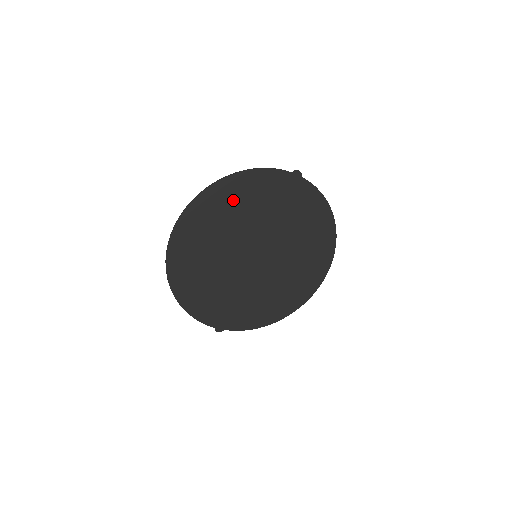
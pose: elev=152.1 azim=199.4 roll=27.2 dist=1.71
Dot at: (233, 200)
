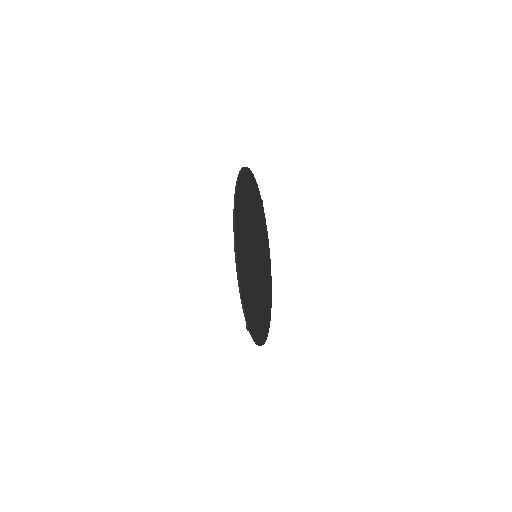
Dot at: (251, 191)
